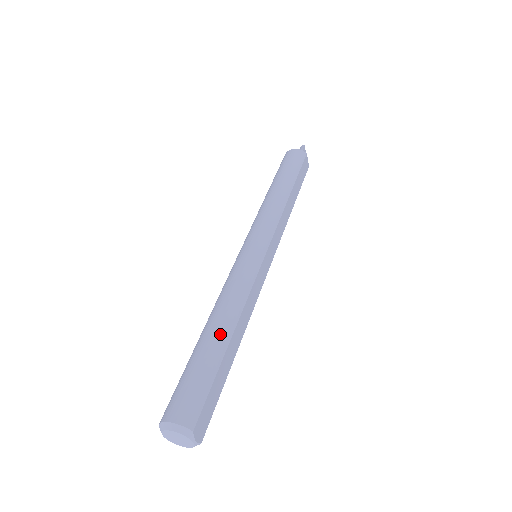
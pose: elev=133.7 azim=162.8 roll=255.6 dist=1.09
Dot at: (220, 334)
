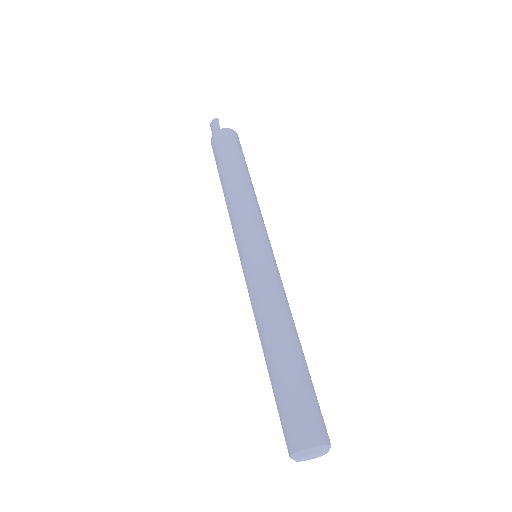
Dot at: (301, 349)
